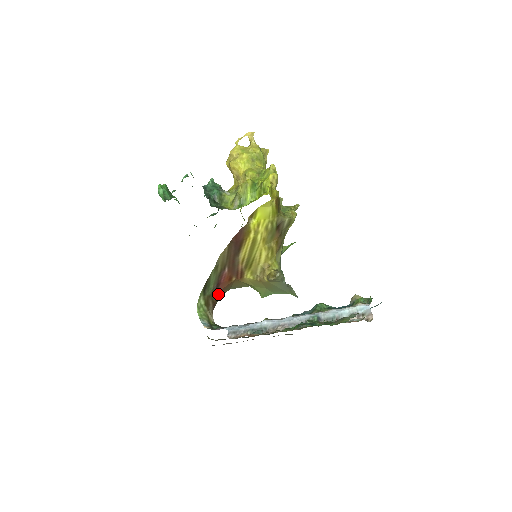
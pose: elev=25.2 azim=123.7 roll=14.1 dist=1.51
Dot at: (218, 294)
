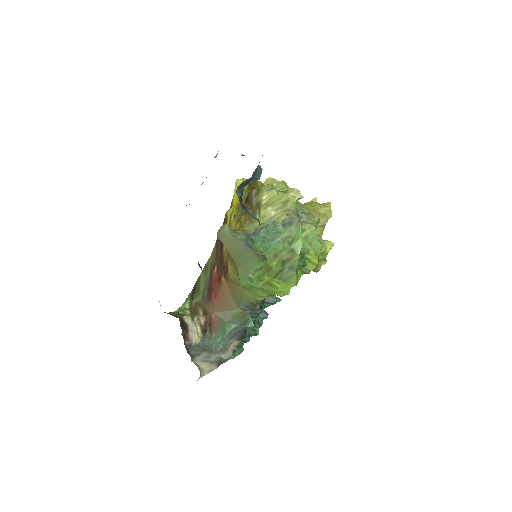
Dot at: (215, 307)
